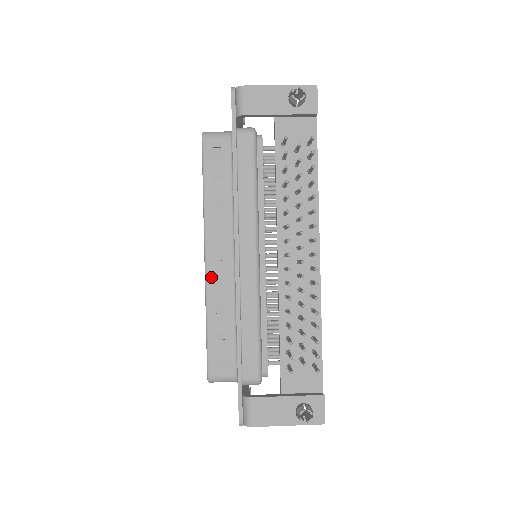
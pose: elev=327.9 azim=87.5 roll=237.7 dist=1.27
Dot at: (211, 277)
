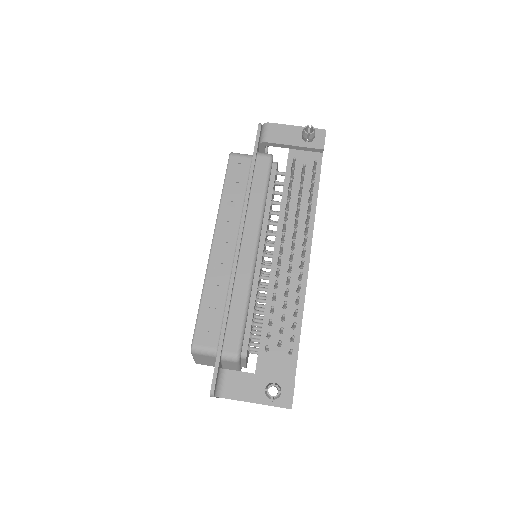
Dot at: (213, 260)
